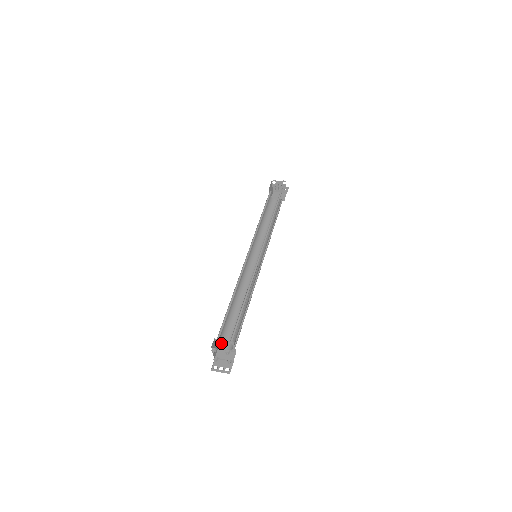
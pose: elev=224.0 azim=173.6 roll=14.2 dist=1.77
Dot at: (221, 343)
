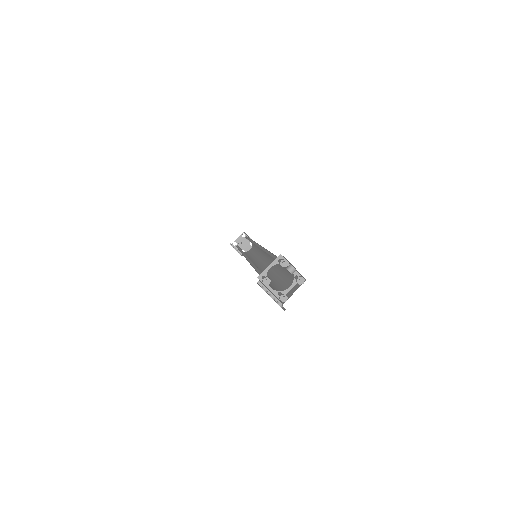
Dot at: (265, 274)
